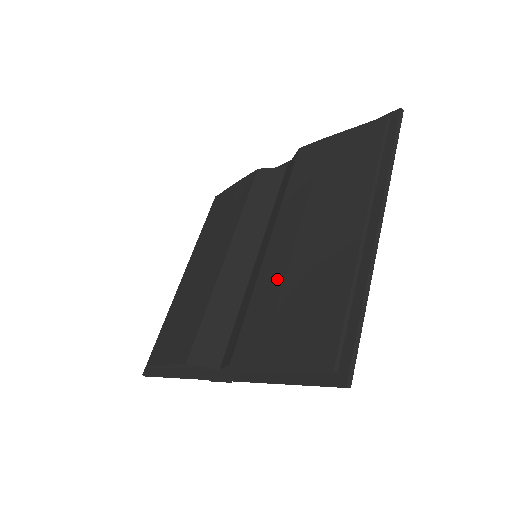
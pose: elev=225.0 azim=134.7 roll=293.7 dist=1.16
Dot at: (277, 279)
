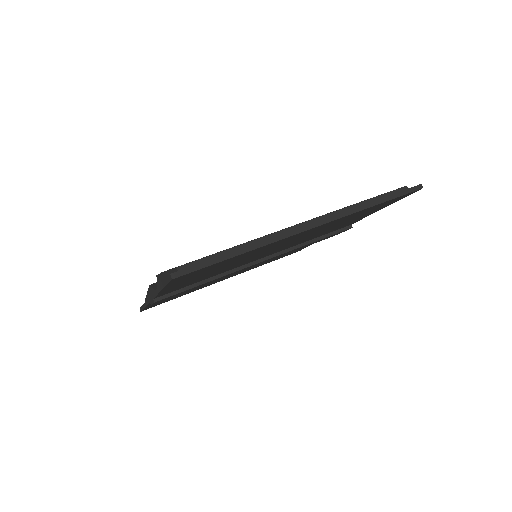
Dot at: occluded
